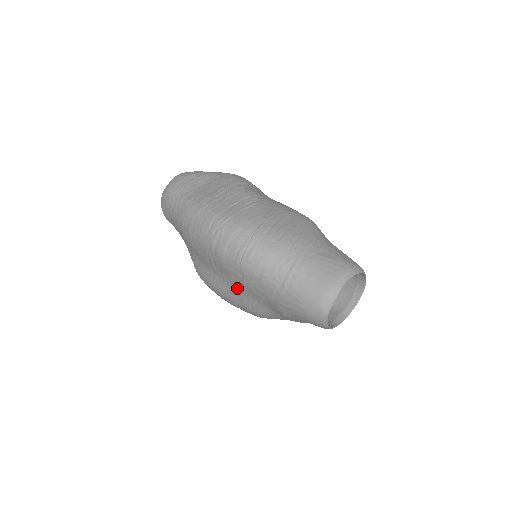
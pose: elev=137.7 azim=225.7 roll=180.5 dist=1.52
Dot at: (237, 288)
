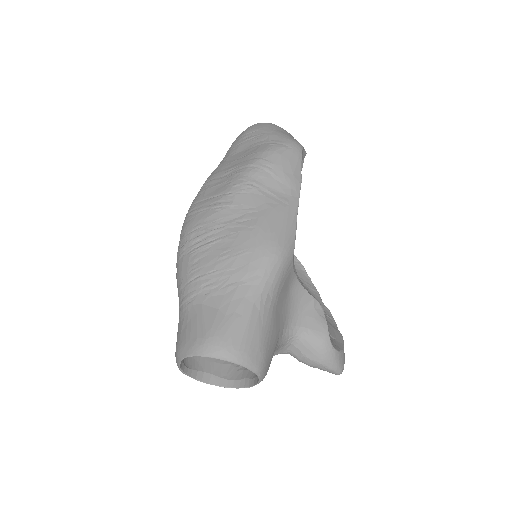
Dot at: occluded
